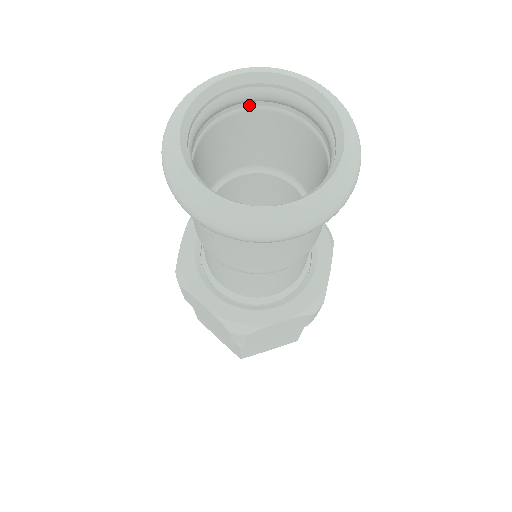
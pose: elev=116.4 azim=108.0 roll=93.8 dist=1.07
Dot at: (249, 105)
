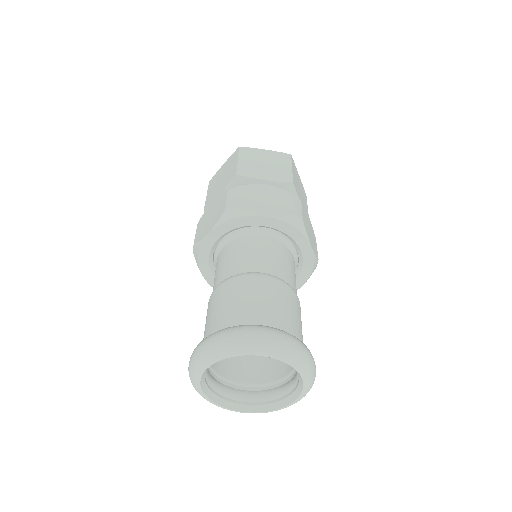
Dot at: occluded
